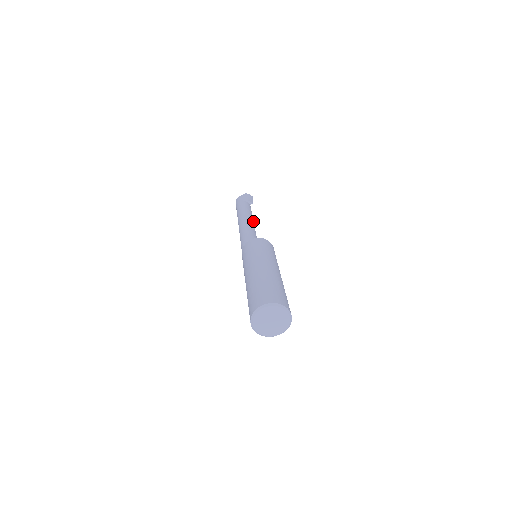
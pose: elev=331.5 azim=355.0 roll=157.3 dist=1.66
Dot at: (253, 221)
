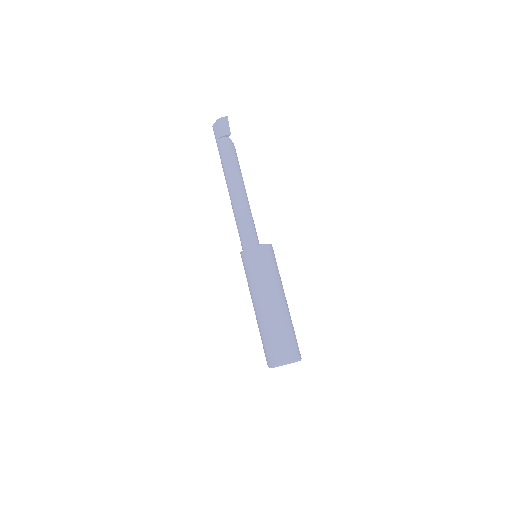
Dot at: (239, 180)
